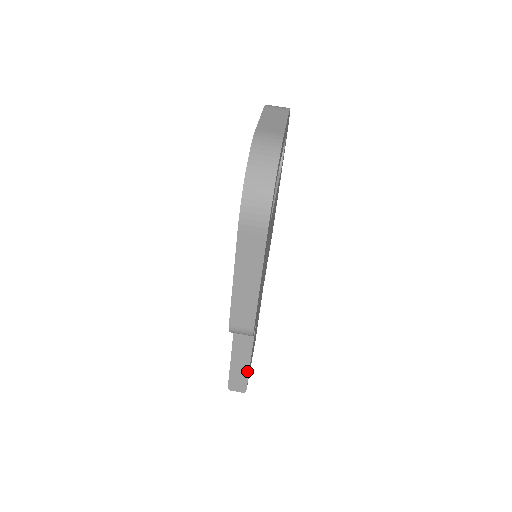
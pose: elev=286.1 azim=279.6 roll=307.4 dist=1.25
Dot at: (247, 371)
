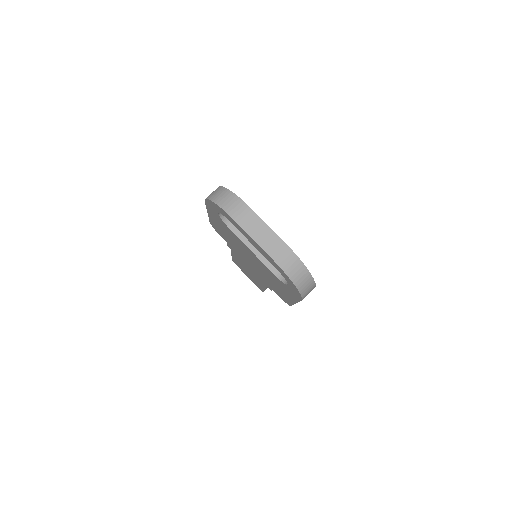
Dot at: occluded
